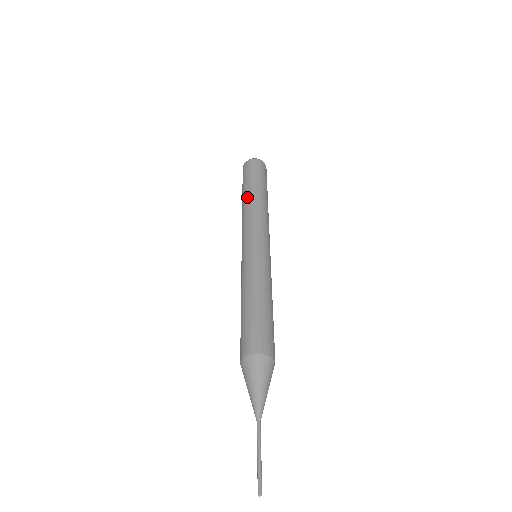
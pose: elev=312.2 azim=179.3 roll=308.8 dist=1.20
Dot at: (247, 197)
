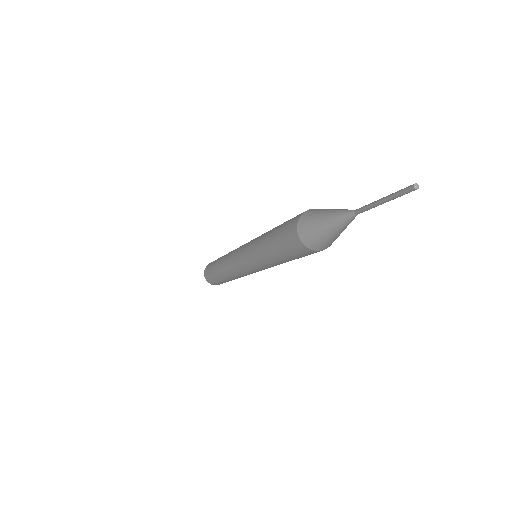
Dot at: occluded
